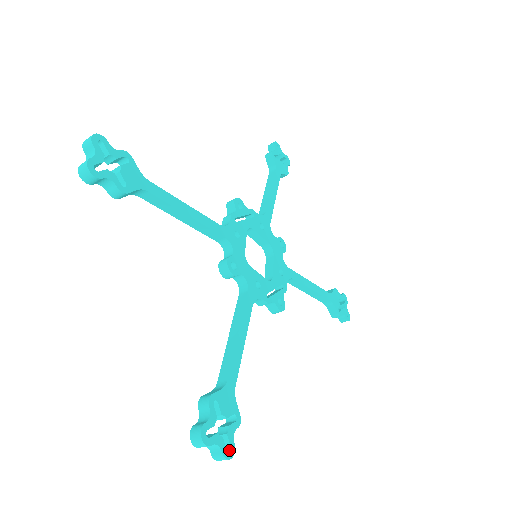
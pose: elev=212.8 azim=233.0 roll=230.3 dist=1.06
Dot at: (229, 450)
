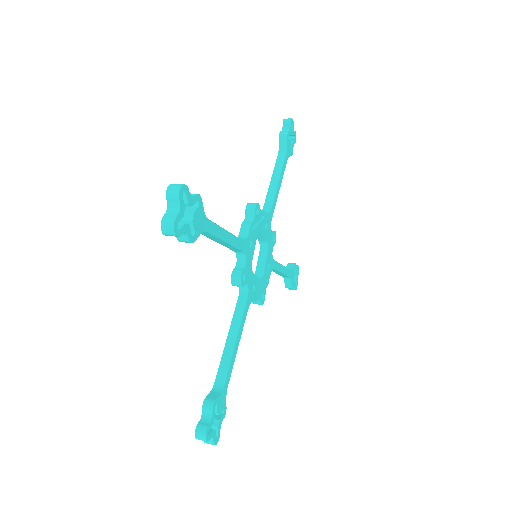
Dot at: (217, 438)
